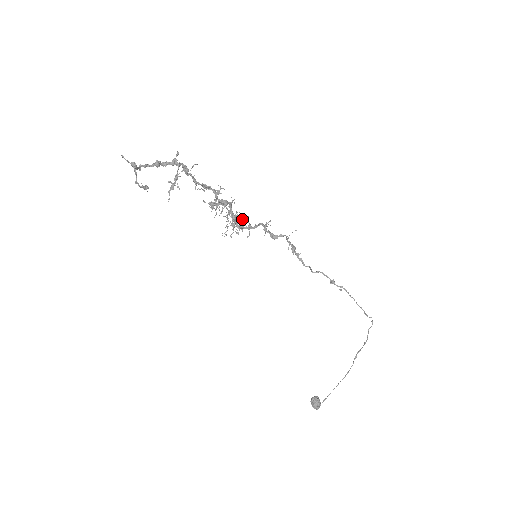
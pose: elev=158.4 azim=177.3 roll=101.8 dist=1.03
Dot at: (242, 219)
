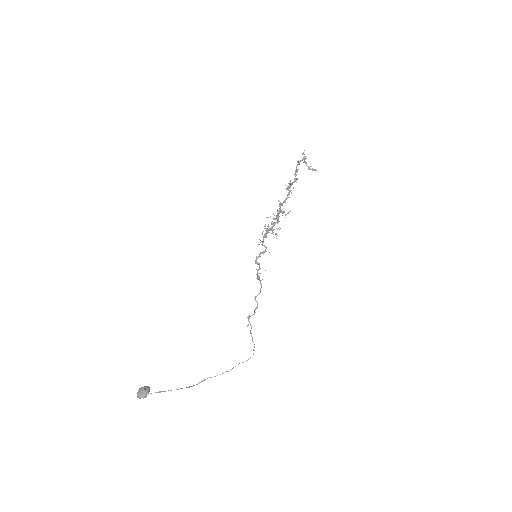
Dot at: occluded
